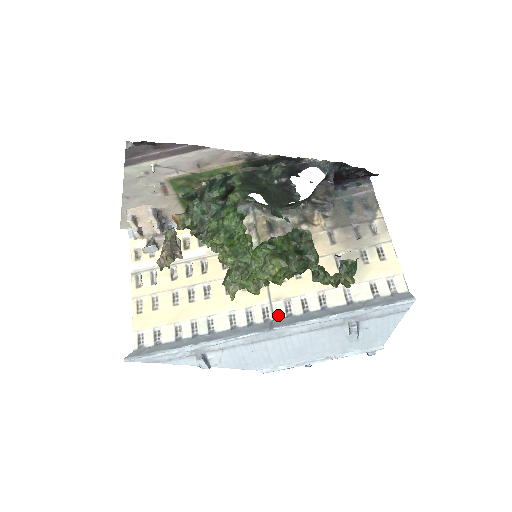
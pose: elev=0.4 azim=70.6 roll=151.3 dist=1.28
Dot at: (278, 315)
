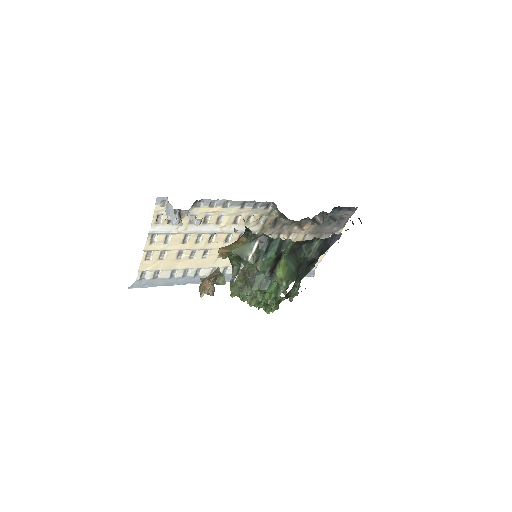
Dot at: occluded
